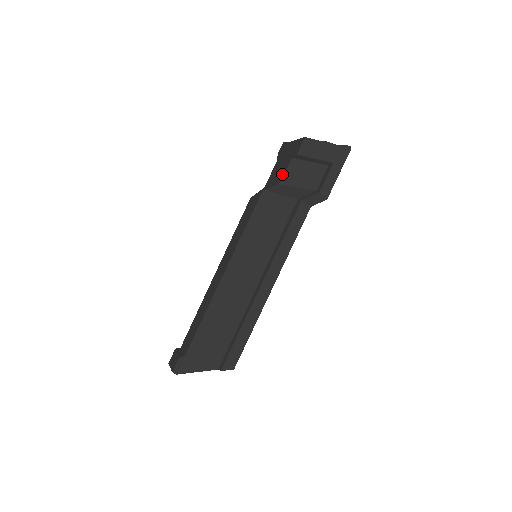
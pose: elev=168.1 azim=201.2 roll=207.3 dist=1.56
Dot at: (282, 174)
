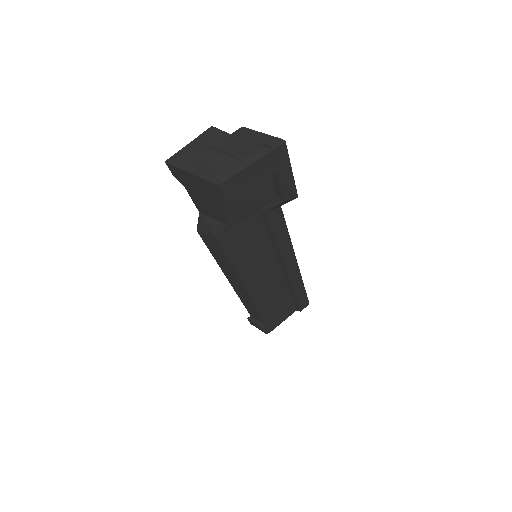
Dot at: (222, 217)
